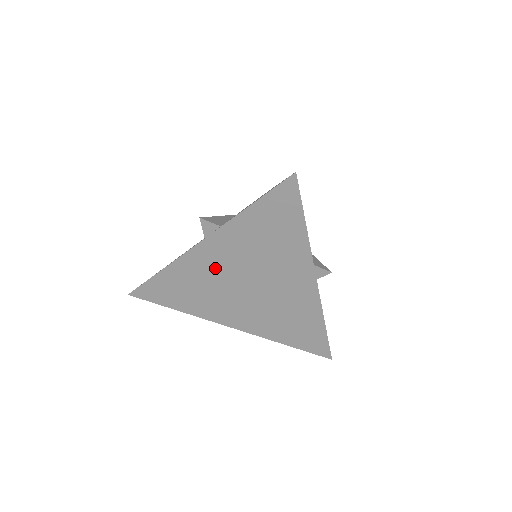
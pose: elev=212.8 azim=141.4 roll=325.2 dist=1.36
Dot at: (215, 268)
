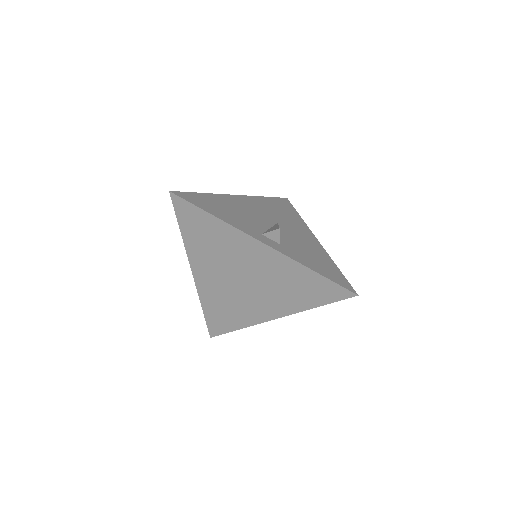
Dot at: (217, 284)
